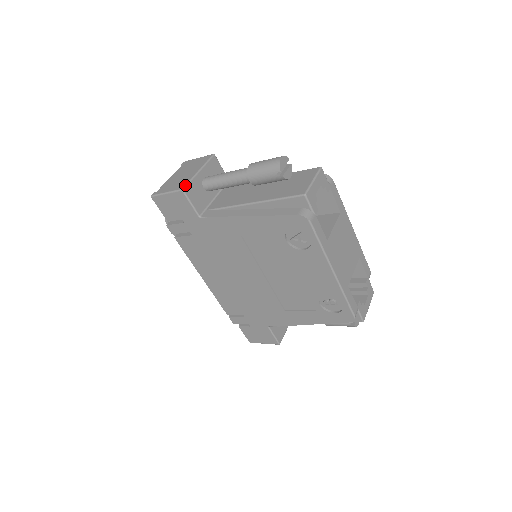
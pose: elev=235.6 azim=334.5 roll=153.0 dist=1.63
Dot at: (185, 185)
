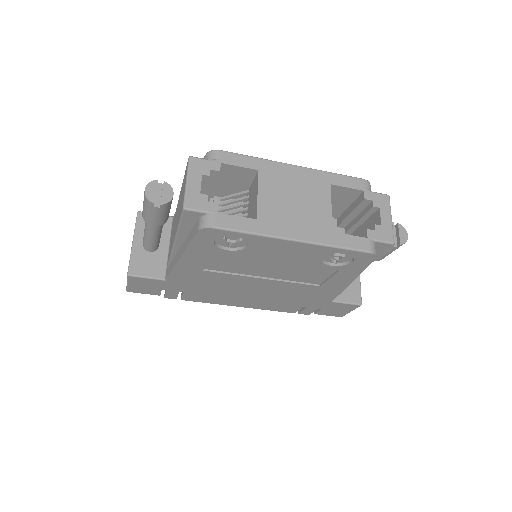
Dot at: (128, 268)
